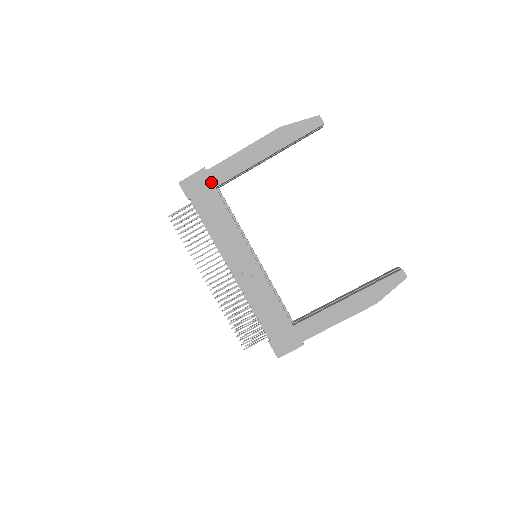
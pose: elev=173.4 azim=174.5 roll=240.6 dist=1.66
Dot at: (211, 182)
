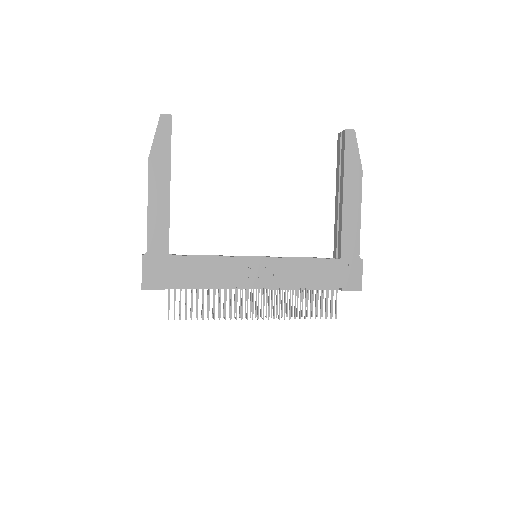
Dot at: (161, 256)
